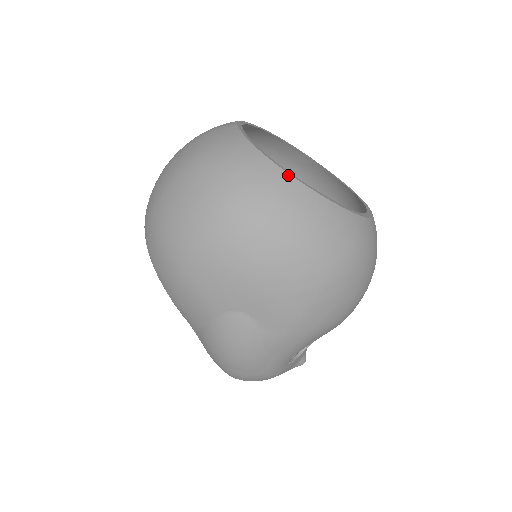
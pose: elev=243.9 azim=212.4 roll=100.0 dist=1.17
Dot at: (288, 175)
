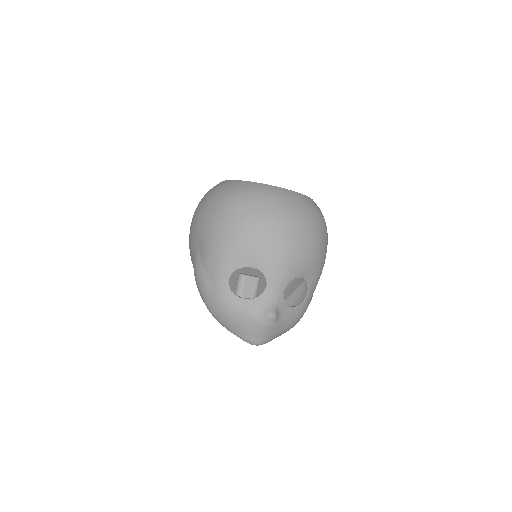
Dot at: occluded
